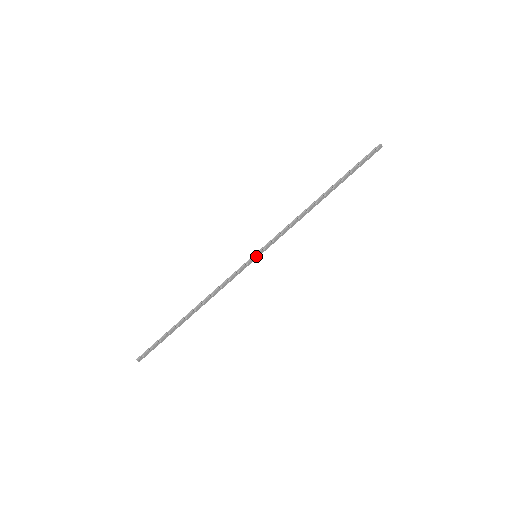
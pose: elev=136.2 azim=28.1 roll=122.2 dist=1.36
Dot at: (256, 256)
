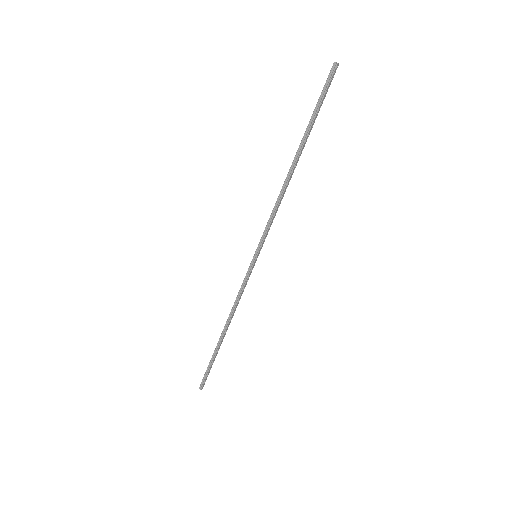
Dot at: (256, 257)
